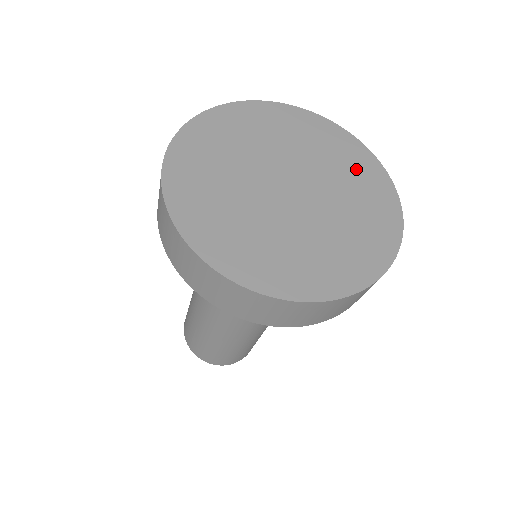
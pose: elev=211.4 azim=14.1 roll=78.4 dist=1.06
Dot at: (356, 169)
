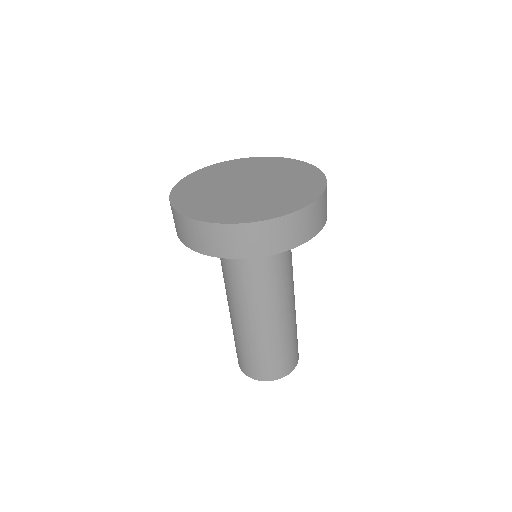
Dot at: (303, 182)
